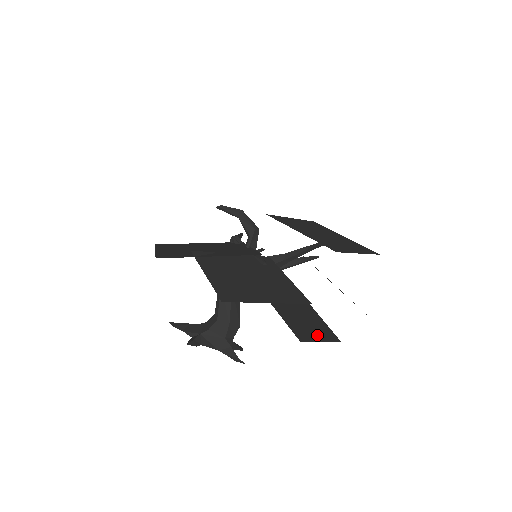
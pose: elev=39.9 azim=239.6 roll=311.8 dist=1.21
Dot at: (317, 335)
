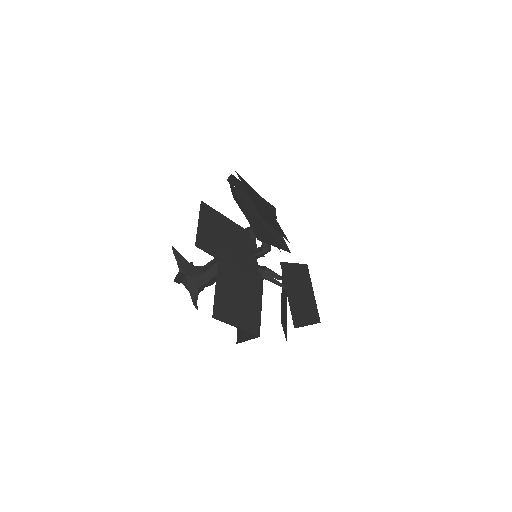
Dot at: (249, 334)
